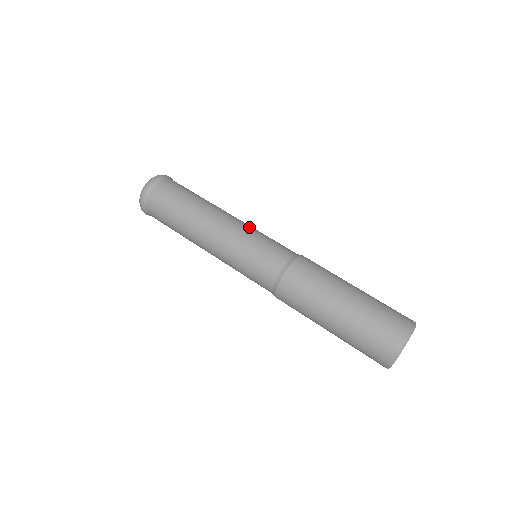
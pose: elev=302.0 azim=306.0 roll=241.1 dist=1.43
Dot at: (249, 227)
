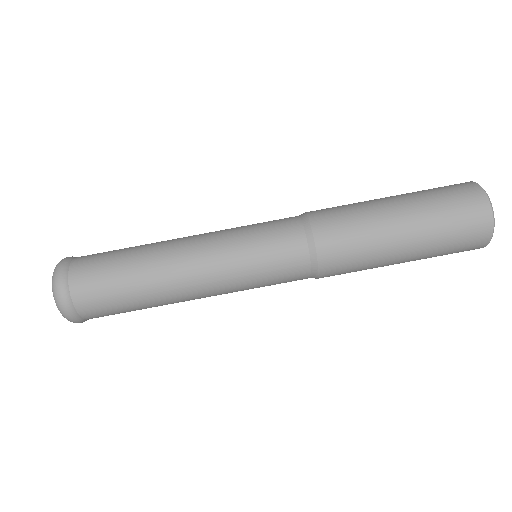
Dot at: (226, 250)
